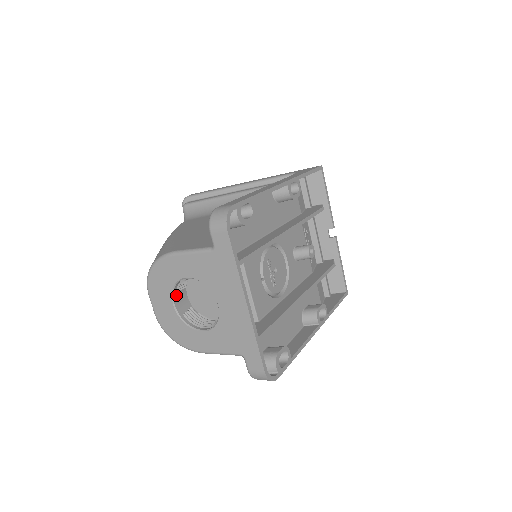
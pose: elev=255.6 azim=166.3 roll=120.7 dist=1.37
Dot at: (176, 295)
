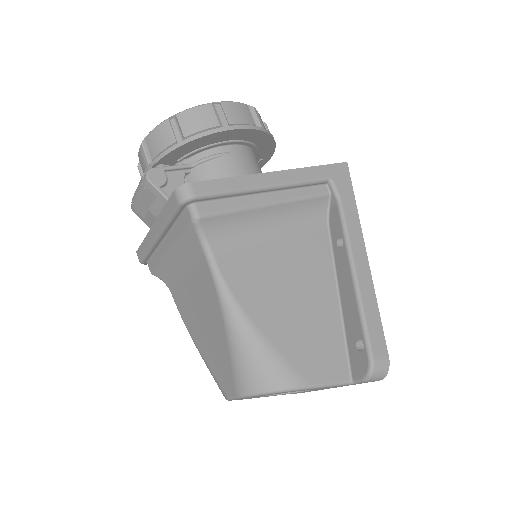
Dot at: occluded
